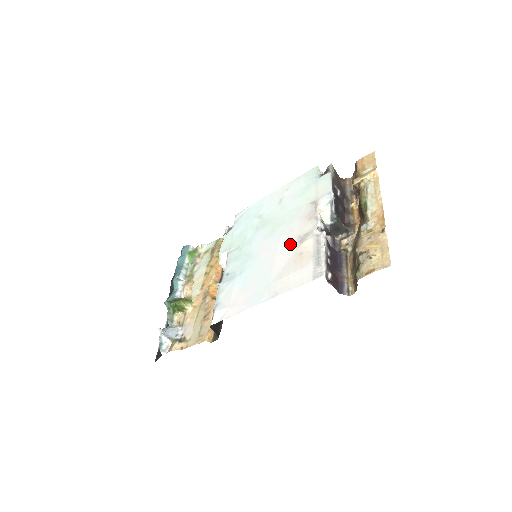
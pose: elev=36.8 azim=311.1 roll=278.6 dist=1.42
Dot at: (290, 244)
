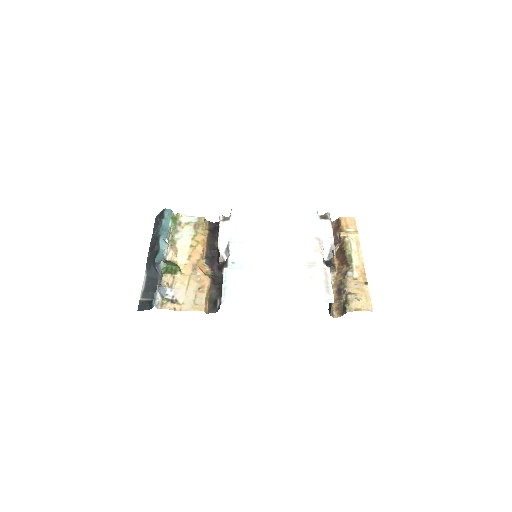
Dot at: (300, 264)
